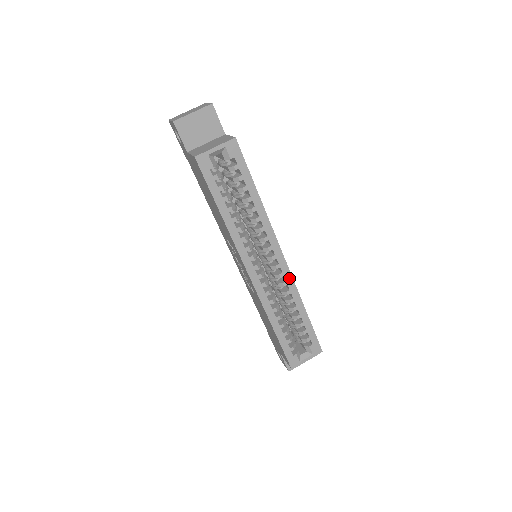
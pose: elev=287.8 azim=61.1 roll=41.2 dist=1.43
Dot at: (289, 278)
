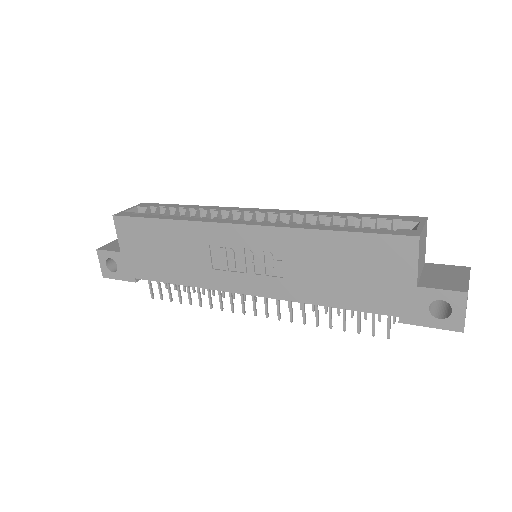
Dot at: (288, 212)
